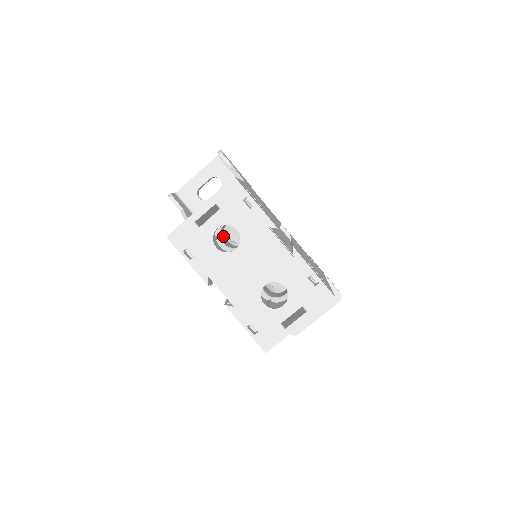
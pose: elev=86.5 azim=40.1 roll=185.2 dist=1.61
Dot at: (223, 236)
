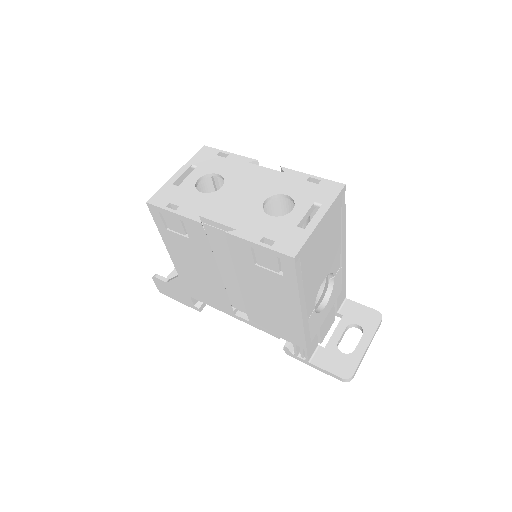
Dot at: occluded
